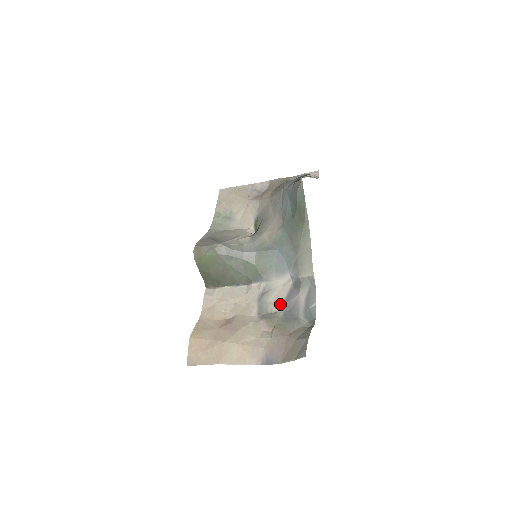
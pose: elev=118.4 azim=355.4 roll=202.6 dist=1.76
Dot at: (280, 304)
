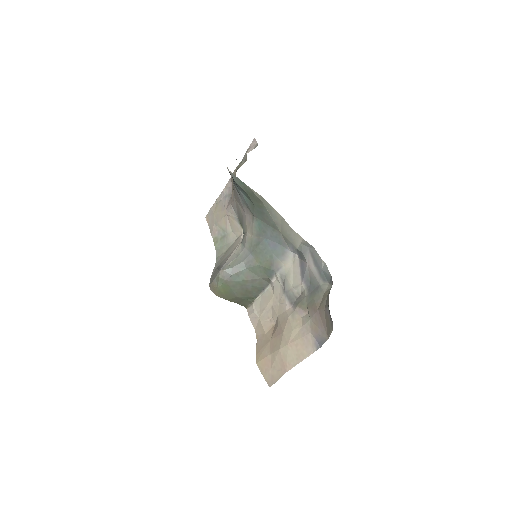
Dot at: (300, 283)
